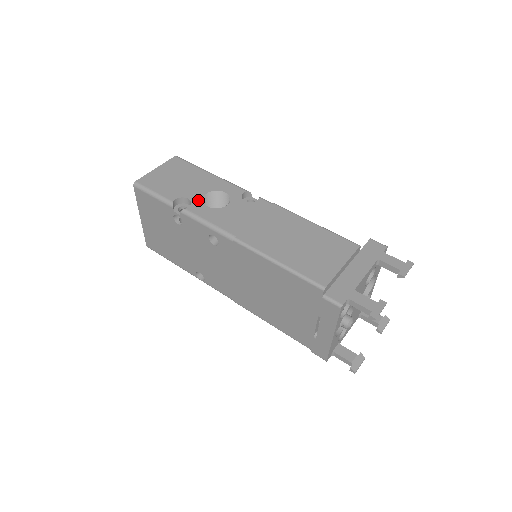
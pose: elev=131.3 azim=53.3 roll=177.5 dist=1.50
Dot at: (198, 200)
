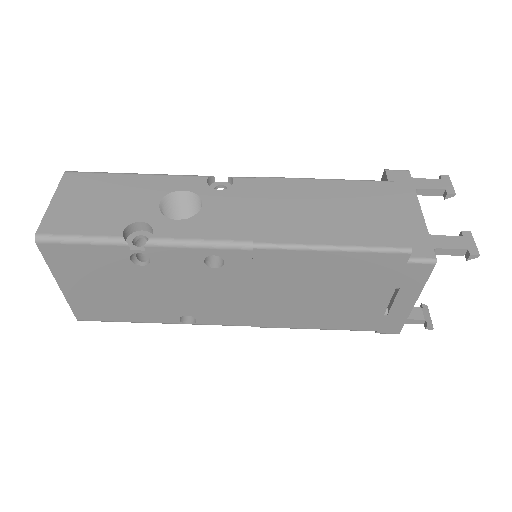
Dot at: (157, 217)
